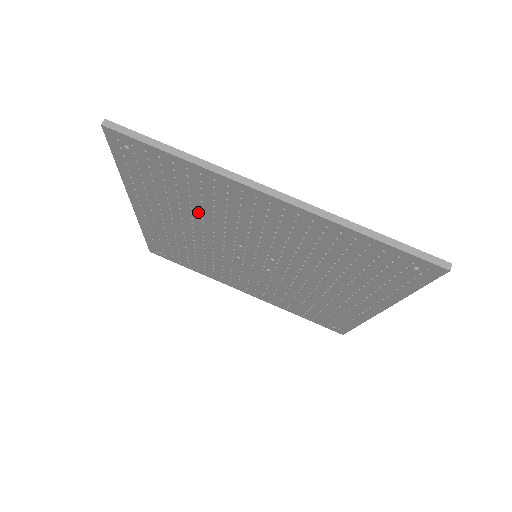
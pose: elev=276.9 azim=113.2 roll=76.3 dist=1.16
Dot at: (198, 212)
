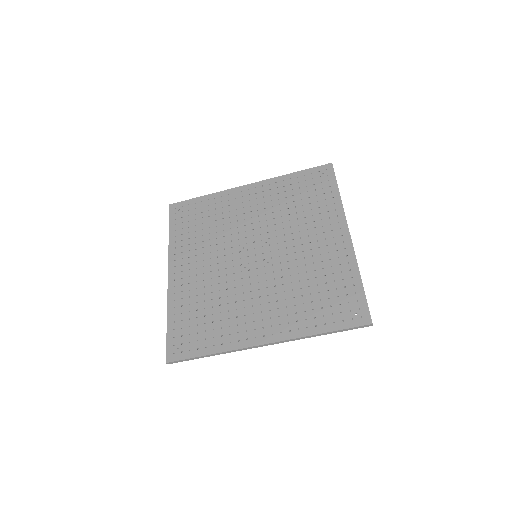
Dot at: (218, 299)
